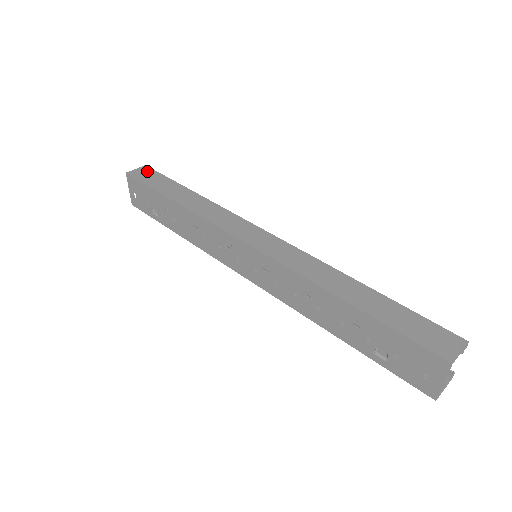
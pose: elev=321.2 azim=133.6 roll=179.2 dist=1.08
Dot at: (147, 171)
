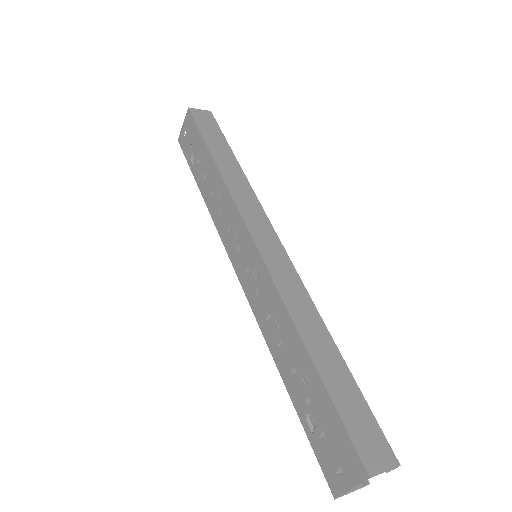
Dot at: (209, 117)
